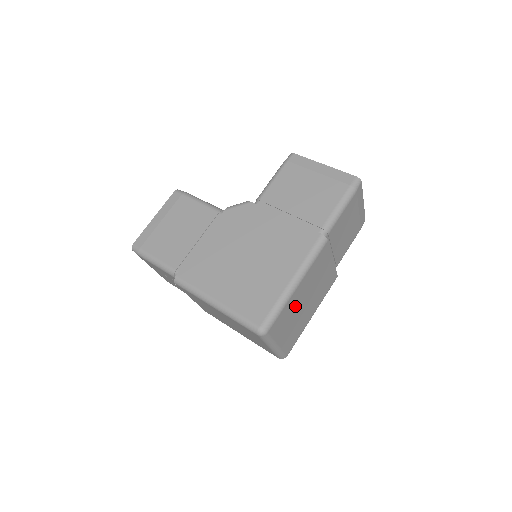
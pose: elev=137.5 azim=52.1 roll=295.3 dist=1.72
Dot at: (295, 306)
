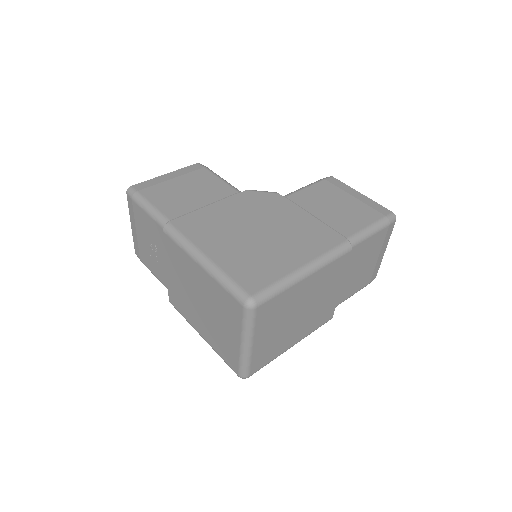
Dot at: (291, 305)
